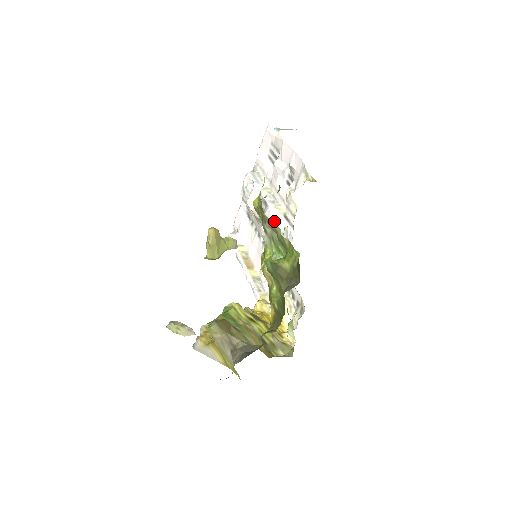
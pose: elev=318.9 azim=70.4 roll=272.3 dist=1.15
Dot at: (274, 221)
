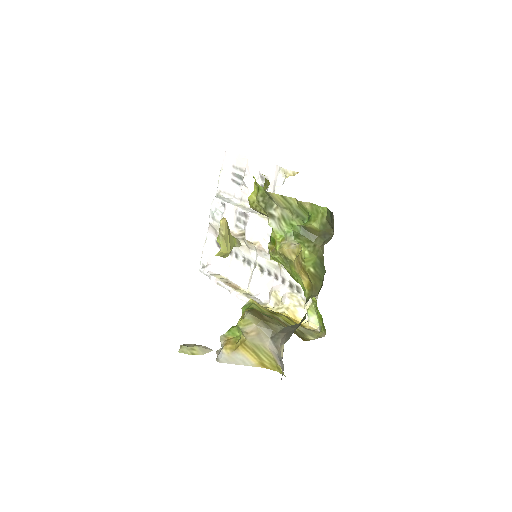
Dot at: (260, 226)
